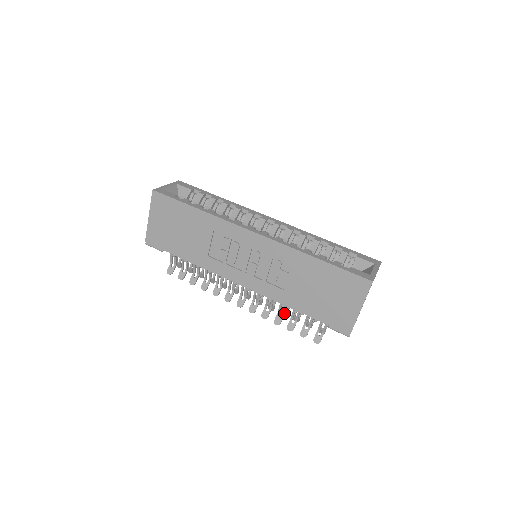
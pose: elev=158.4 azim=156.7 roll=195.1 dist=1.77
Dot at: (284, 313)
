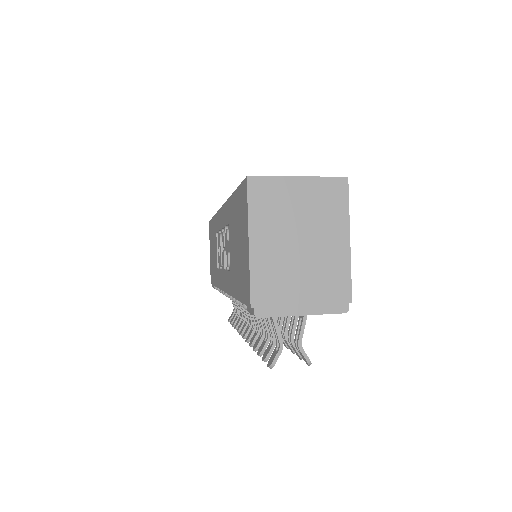
Dot at: (262, 328)
